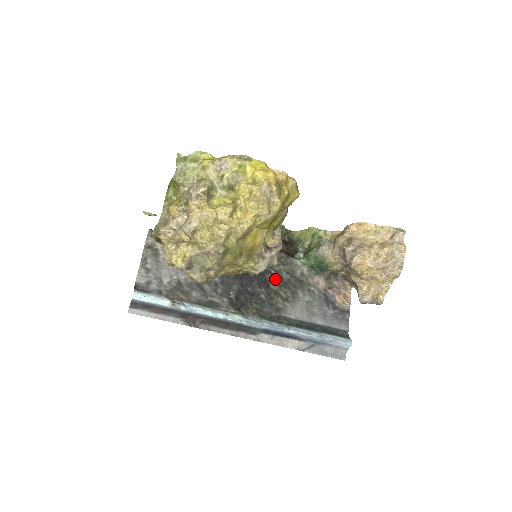
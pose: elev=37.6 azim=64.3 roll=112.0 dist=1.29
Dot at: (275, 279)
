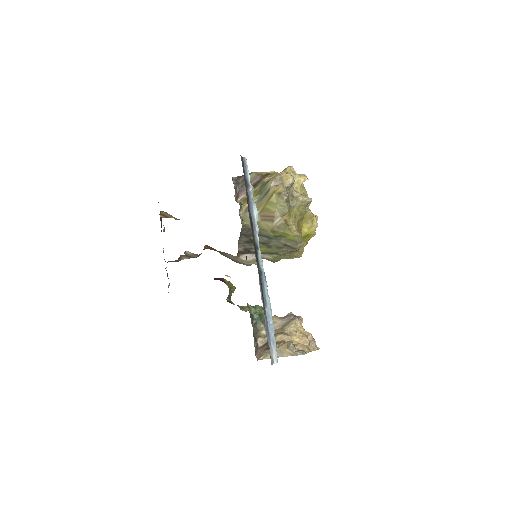
Dot at: occluded
